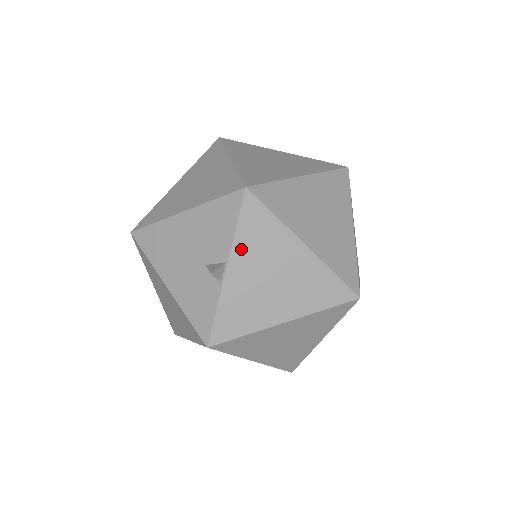
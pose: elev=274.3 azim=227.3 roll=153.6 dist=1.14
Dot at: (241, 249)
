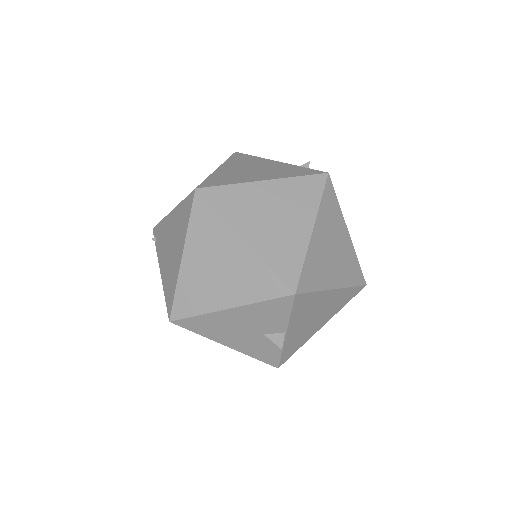
Dot at: (294, 321)
